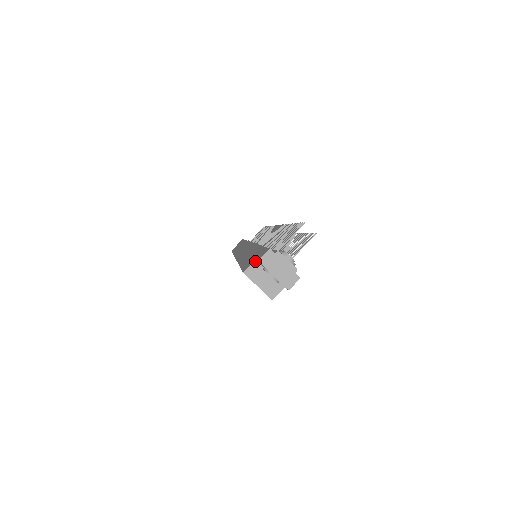
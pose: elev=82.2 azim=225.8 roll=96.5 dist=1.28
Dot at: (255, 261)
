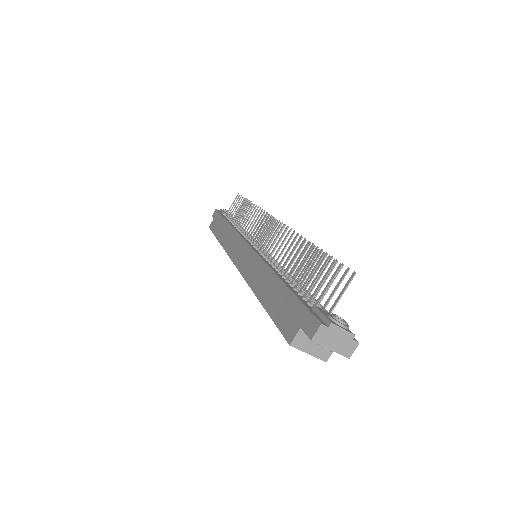
Dot at: (300, 330)
